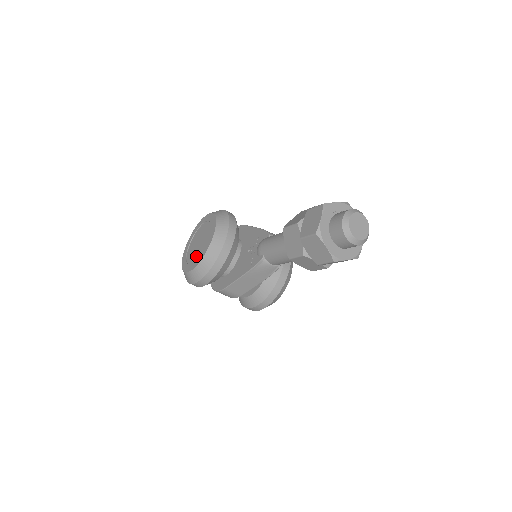
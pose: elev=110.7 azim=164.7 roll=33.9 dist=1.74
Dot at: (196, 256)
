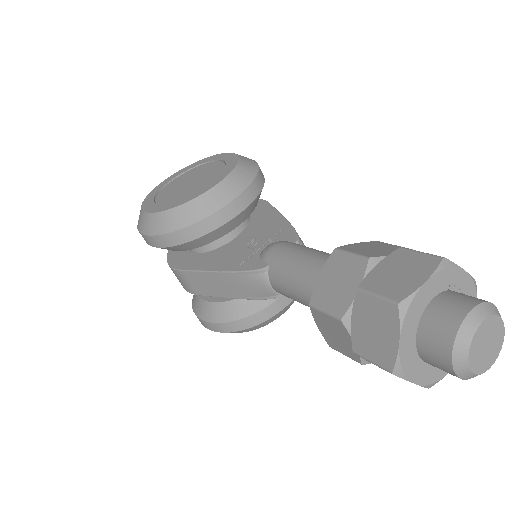
Dot at: (172, 197)
